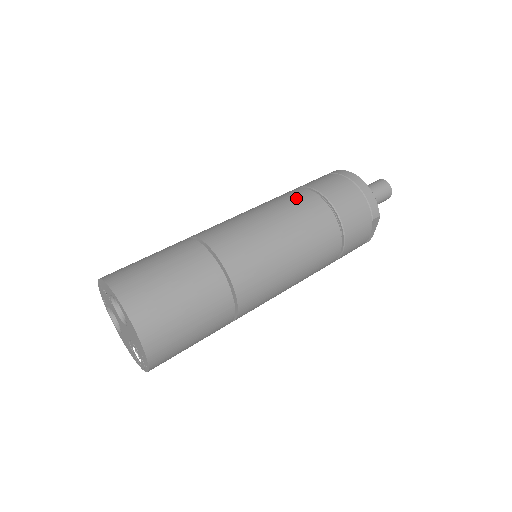
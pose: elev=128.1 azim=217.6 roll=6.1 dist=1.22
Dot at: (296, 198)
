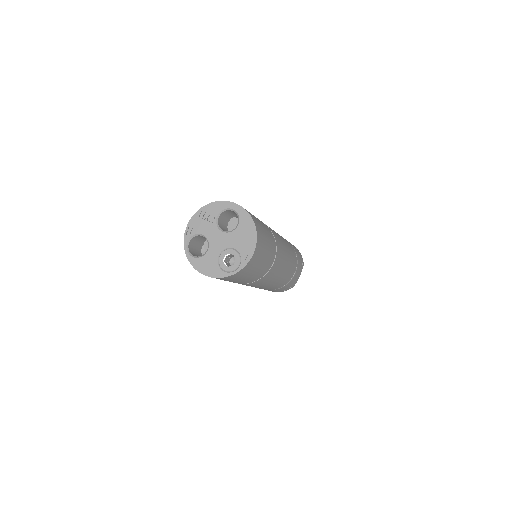
Dot at: occluded
